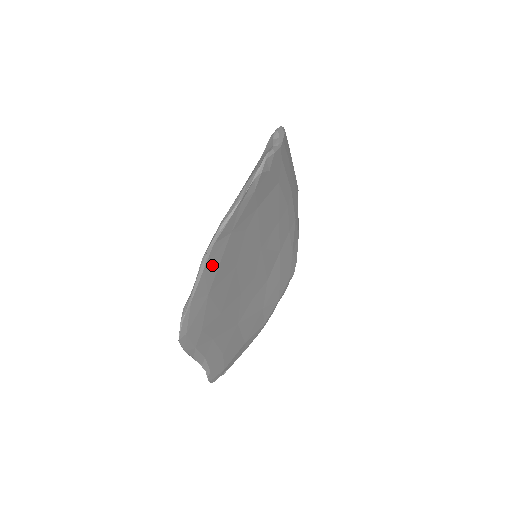
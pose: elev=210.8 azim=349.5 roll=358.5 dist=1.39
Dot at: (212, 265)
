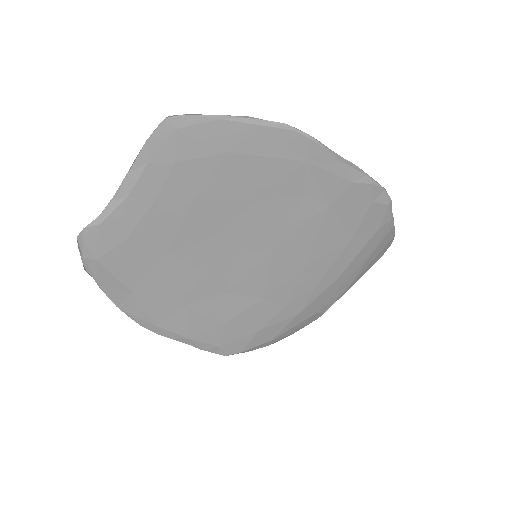
Dot at: (267, 142)
